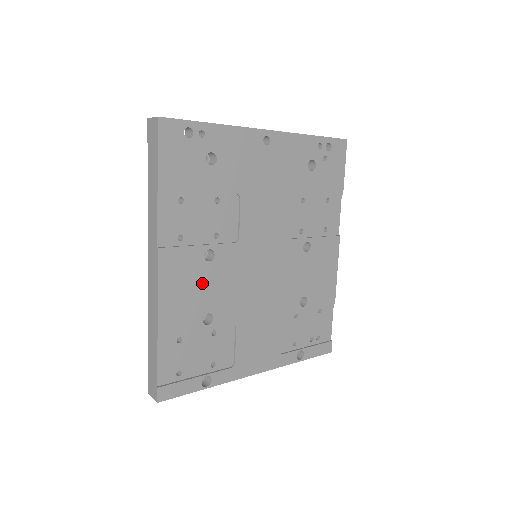
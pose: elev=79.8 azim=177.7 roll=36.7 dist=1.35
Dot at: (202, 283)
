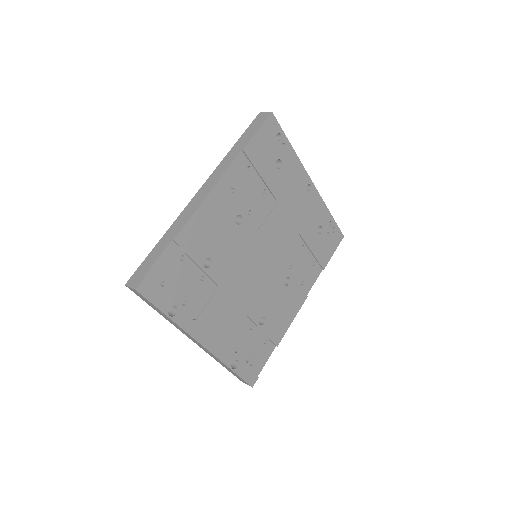
Dot at: (223, 233)
